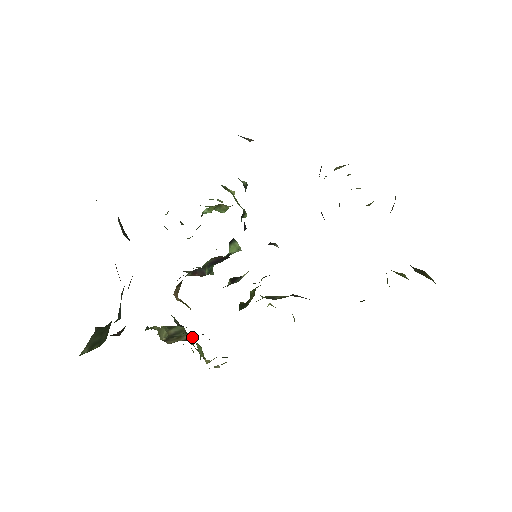
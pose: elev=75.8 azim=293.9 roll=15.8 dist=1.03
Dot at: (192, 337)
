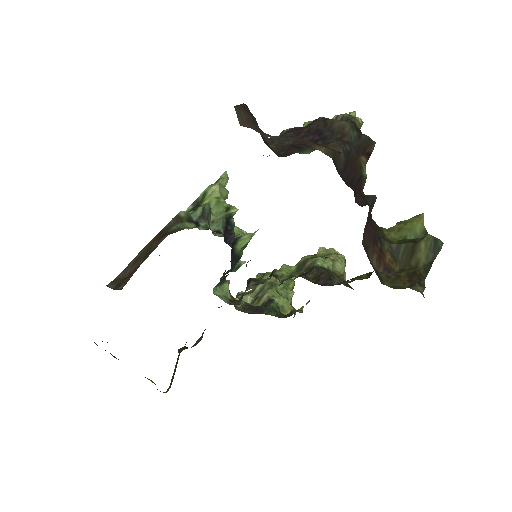
Dot at: (268, 298)
